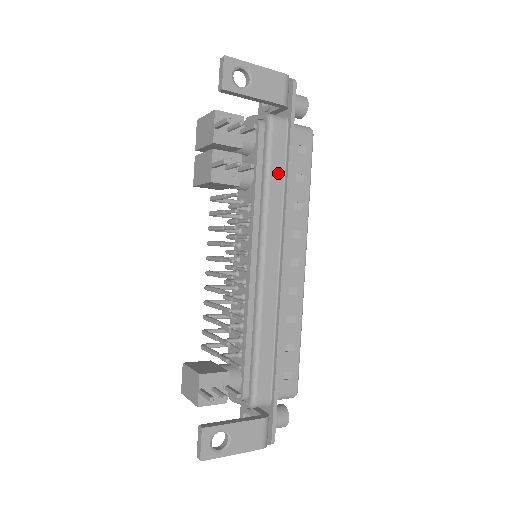
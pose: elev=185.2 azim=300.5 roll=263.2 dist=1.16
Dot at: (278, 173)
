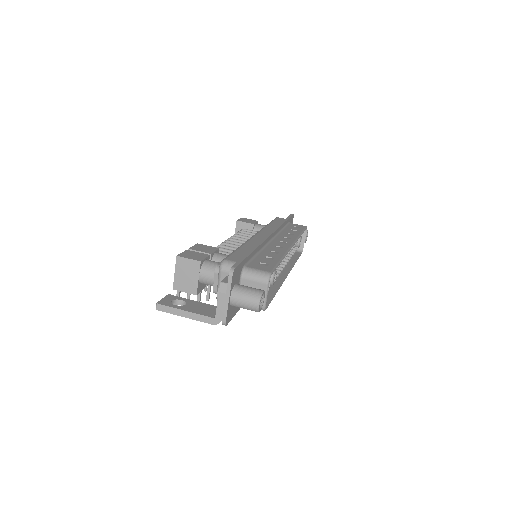
Dot at: occluded
